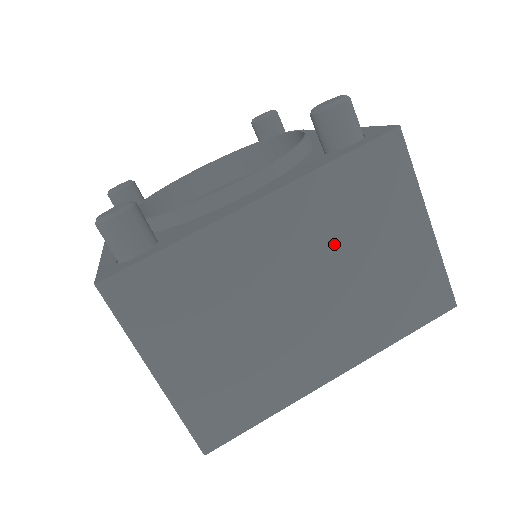
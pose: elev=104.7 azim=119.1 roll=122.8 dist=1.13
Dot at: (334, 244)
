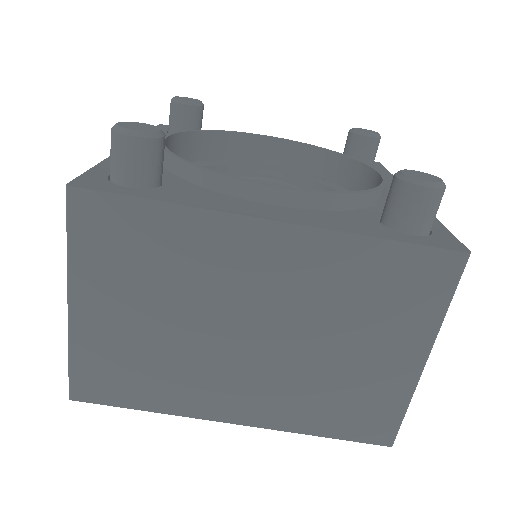
Dot at: (319, 313)
